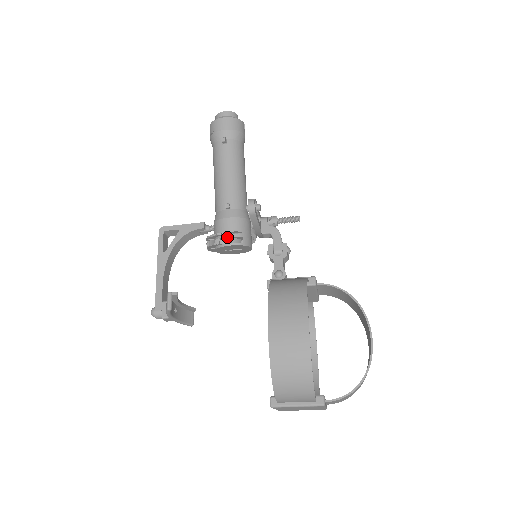
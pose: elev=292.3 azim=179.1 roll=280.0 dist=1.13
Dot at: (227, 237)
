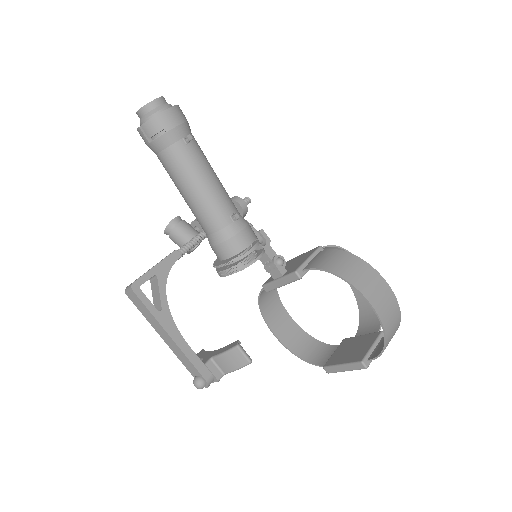
Dot at: (252, 251)
